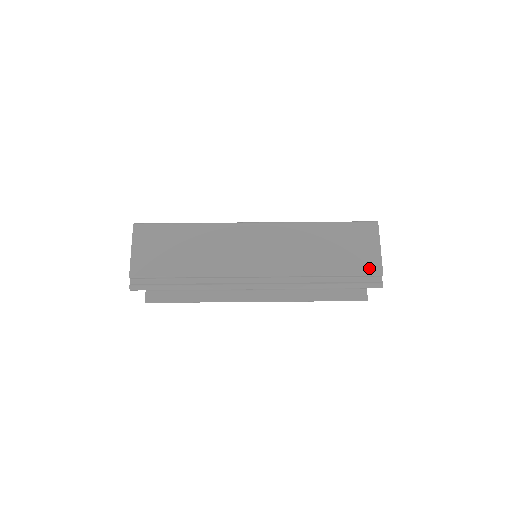
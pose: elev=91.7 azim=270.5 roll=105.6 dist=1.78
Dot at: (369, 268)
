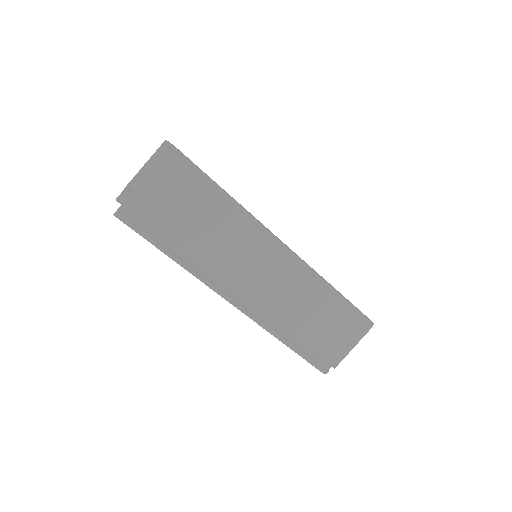
Dot at: (331, 356)
